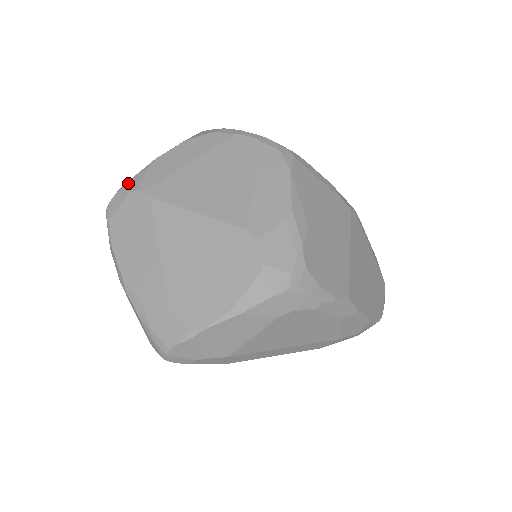
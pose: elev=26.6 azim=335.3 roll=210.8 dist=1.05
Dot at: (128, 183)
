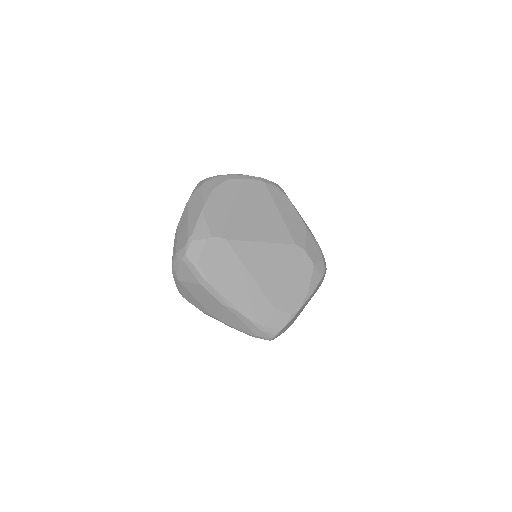
Dot at: (196, 232)
